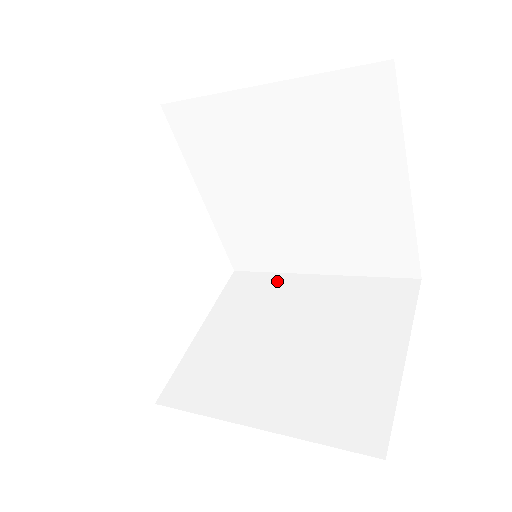
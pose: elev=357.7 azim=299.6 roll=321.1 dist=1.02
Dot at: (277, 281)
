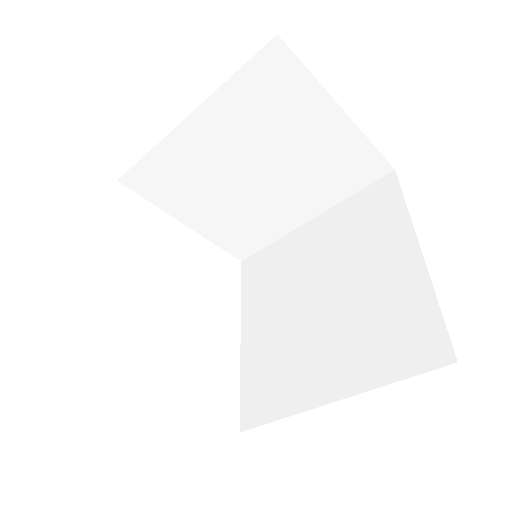
Dot at: occluded
